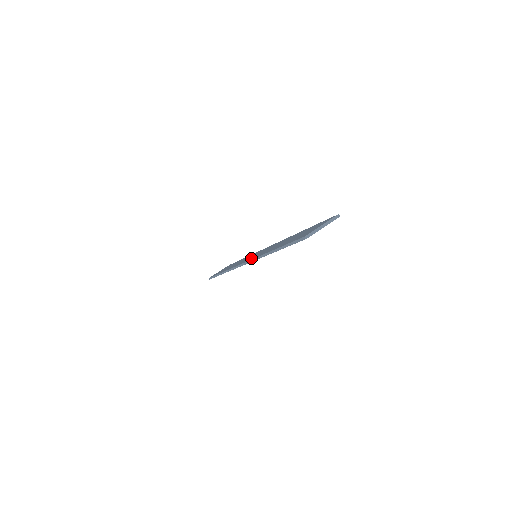
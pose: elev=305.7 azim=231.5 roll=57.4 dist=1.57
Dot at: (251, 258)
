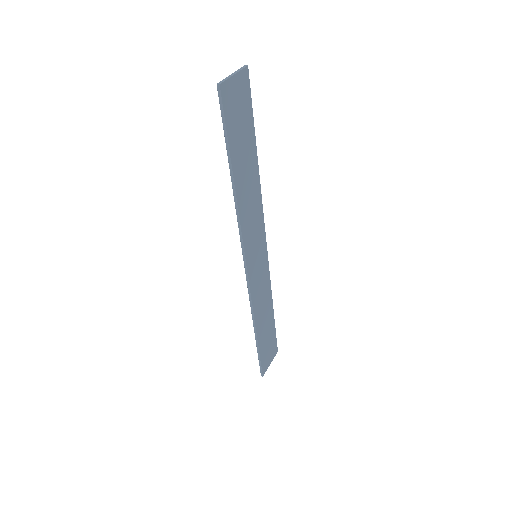
Dot at: (246, 251)
